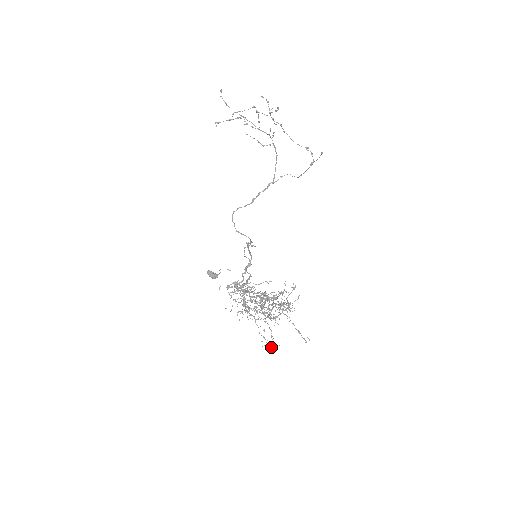
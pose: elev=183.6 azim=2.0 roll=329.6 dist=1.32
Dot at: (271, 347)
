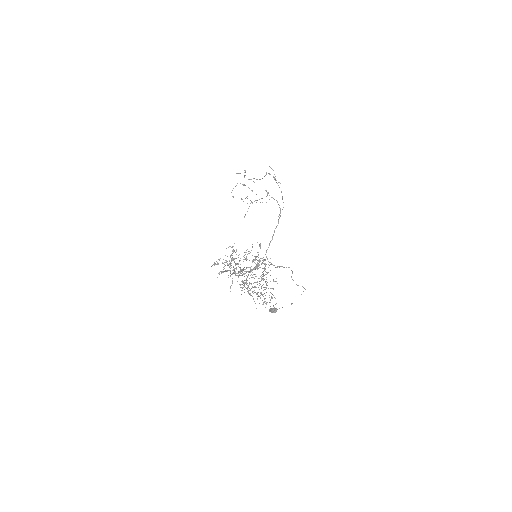
Dot at: (273, 306)
